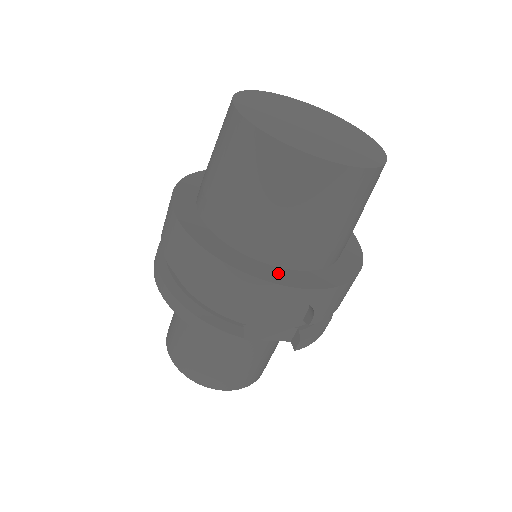
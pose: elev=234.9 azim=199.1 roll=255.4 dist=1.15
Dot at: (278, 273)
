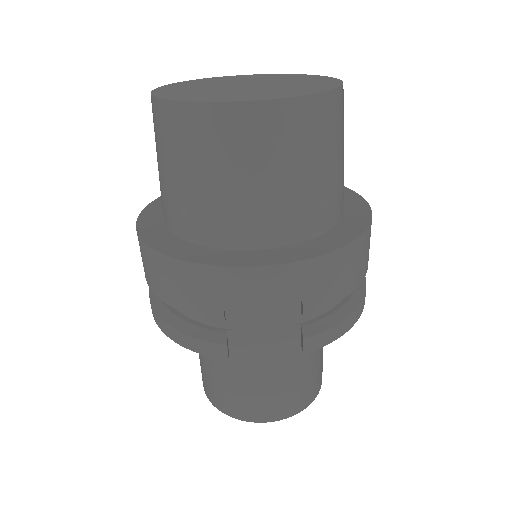
Dot at: (235, 256)
